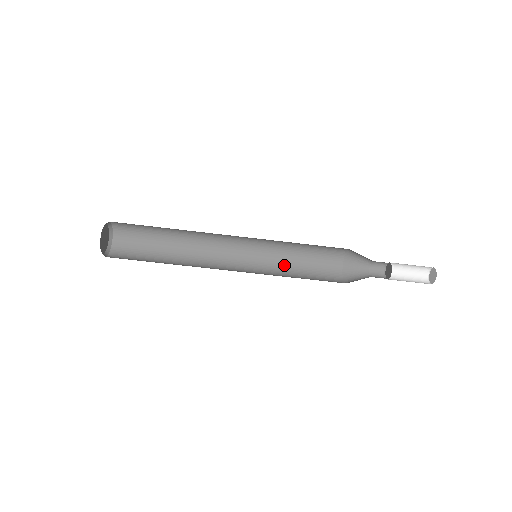
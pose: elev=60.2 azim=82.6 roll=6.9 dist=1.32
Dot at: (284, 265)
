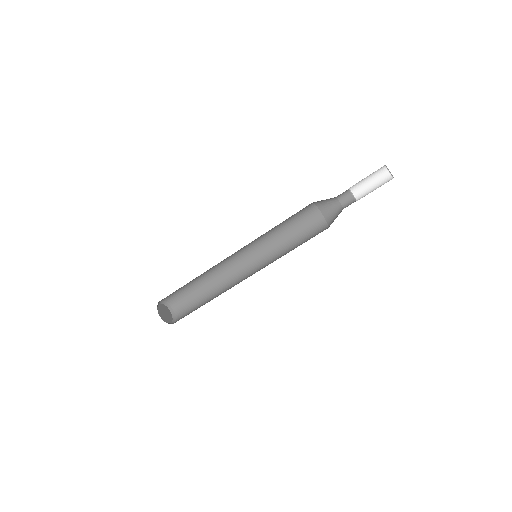
Dot at: (282, 245)
